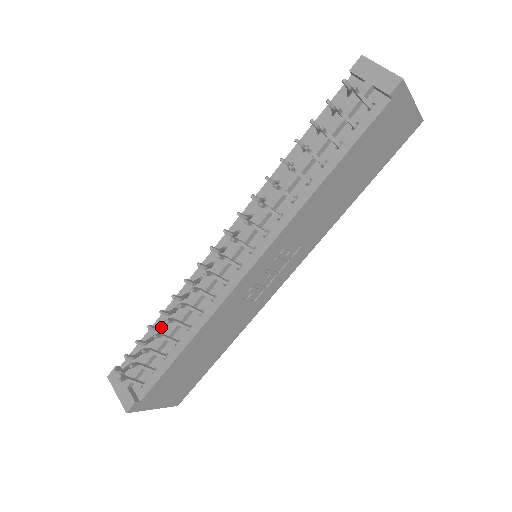
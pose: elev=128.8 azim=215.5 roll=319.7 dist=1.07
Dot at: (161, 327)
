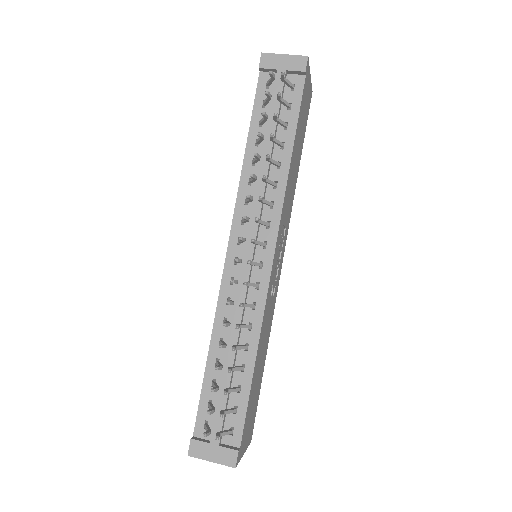
Dot at: occluded
